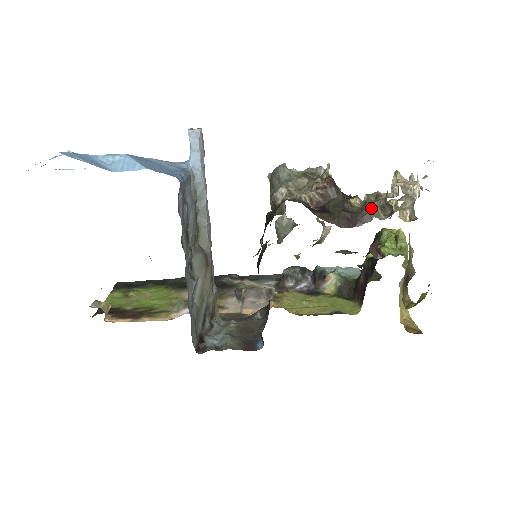
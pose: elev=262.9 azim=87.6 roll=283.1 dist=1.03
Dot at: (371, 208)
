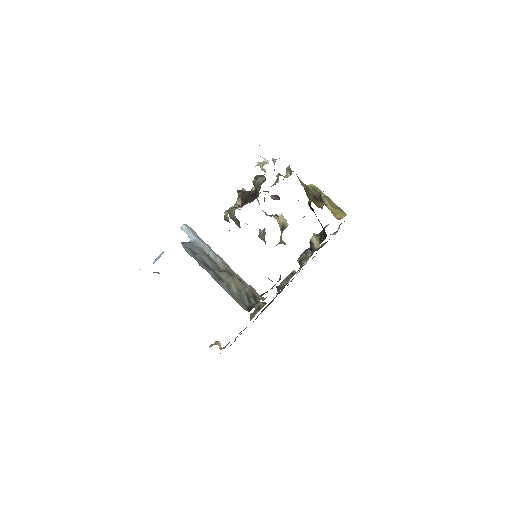
Dot at: (256, 184)
